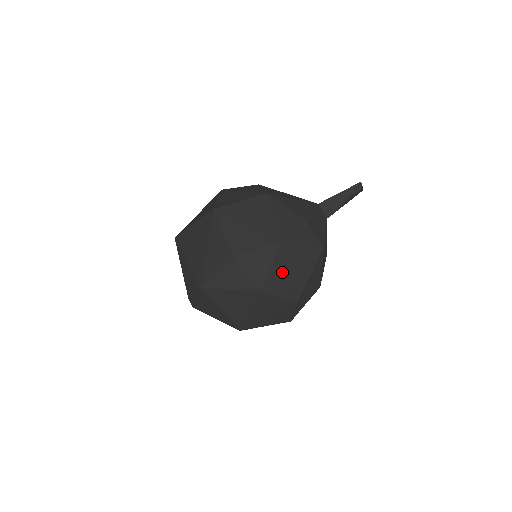
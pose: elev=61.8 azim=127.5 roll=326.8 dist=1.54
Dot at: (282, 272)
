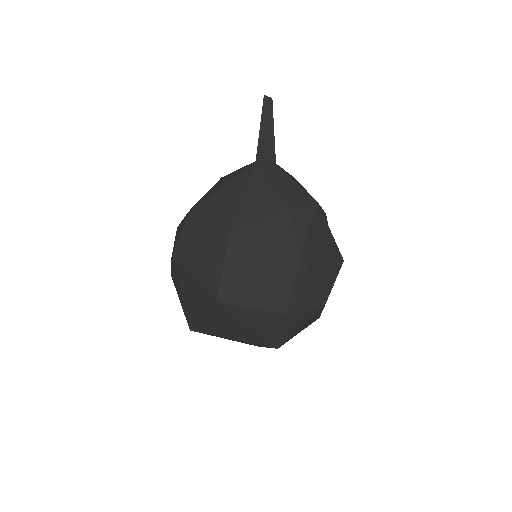
Dot at: (321, 268)
